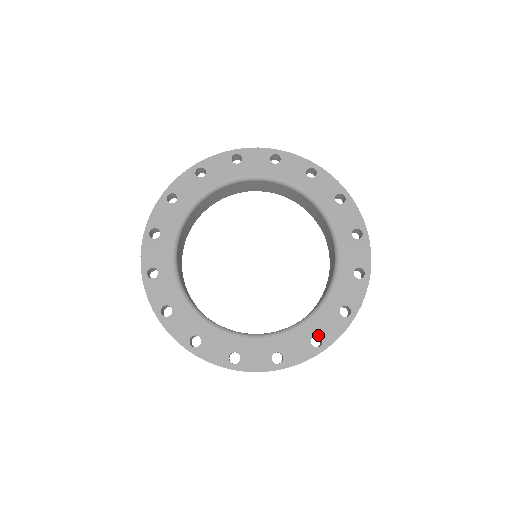
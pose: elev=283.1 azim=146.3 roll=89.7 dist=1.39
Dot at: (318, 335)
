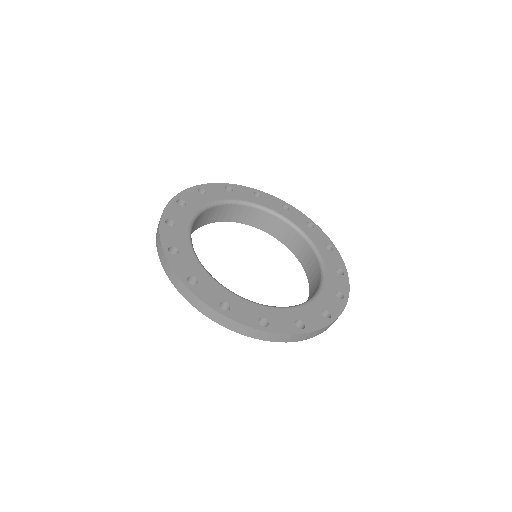
Dot at: (337, 291)
